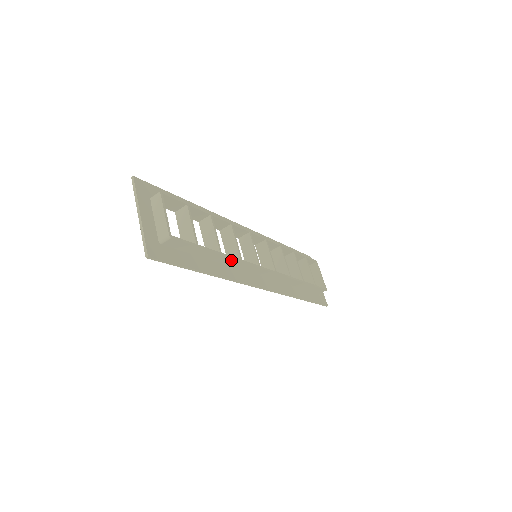
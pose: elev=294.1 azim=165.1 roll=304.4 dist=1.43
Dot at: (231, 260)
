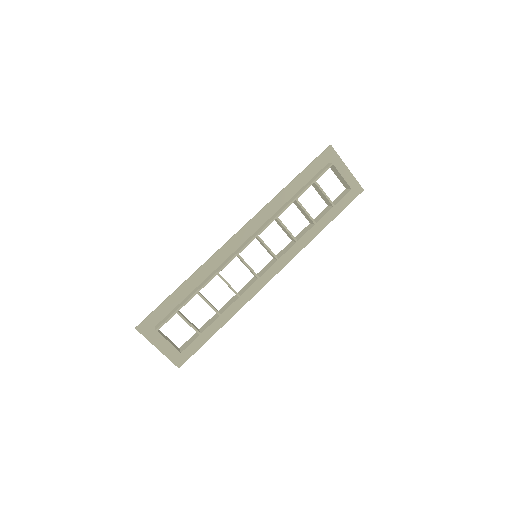
Dot at: (232, 305)
